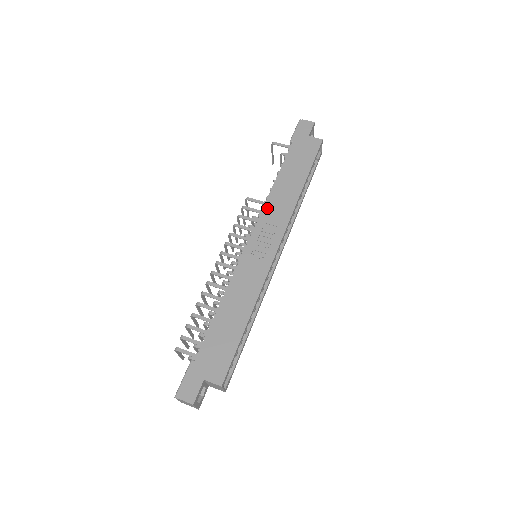
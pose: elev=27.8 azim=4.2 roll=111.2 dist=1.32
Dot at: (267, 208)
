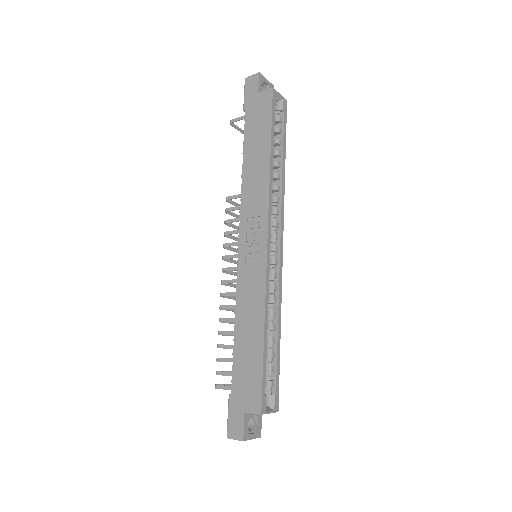
Dot at: (244, 201)
